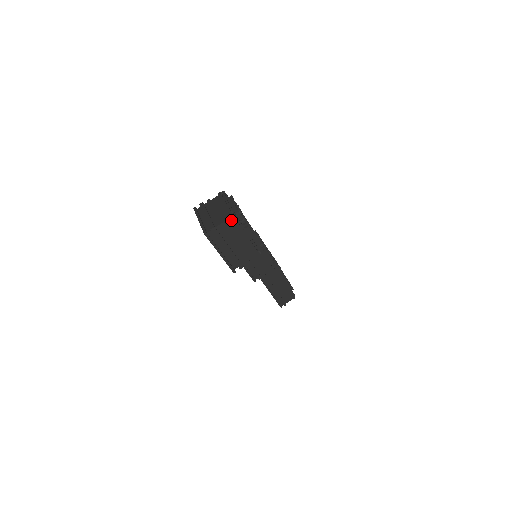
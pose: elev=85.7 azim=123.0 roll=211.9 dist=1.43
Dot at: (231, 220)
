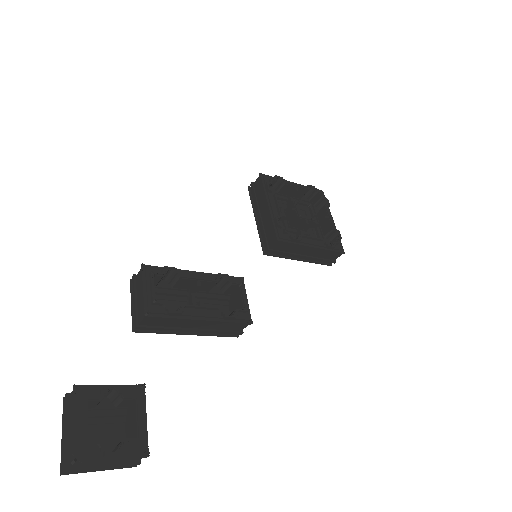
Dot at: (76, 463)
